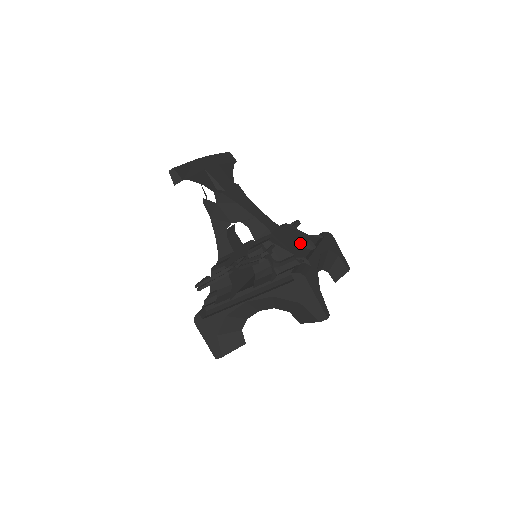
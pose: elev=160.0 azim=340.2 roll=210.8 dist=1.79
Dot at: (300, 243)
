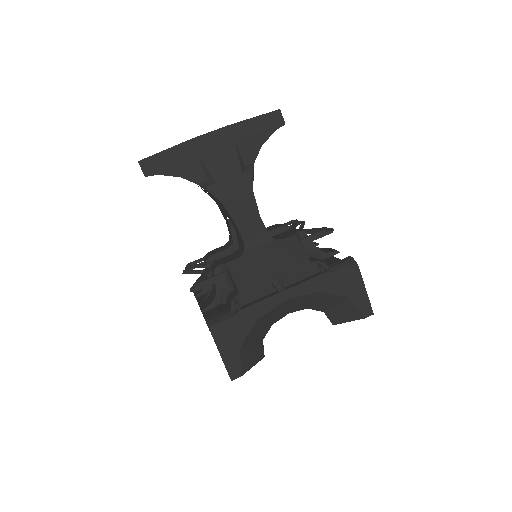
Dot at: (274, 275)
